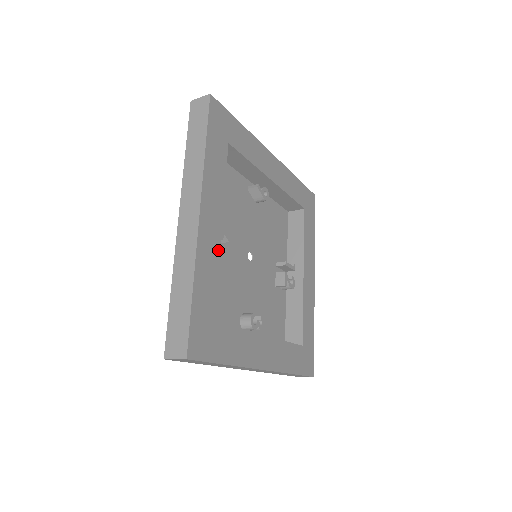
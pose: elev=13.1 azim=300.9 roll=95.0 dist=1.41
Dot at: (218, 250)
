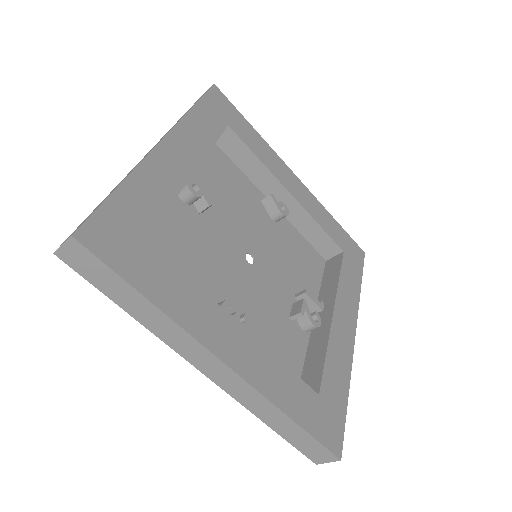
Dot at: (179, 184)
